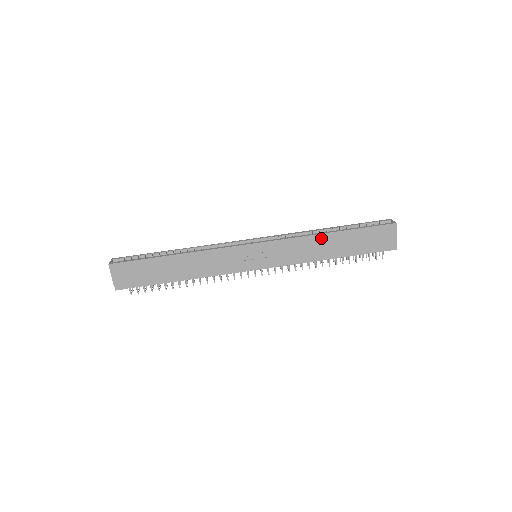
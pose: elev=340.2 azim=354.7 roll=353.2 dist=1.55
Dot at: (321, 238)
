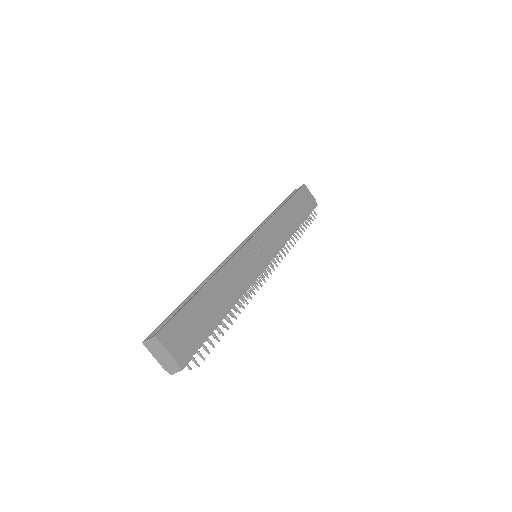
Dot at: (282, 213)
